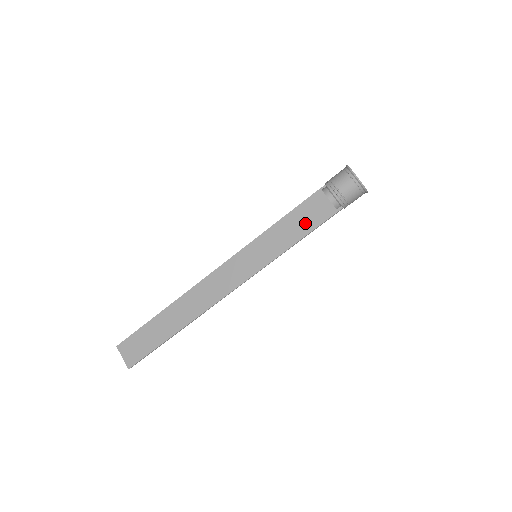
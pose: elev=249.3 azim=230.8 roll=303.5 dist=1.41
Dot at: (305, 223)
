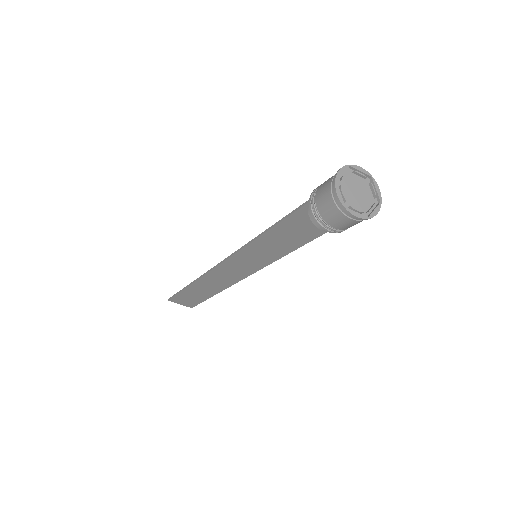
Dot at: (301, 234)
